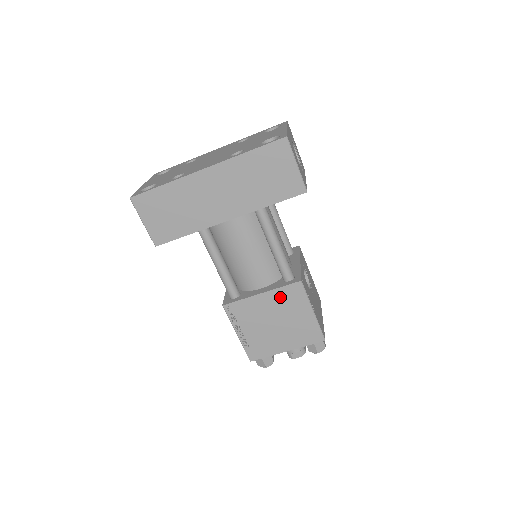
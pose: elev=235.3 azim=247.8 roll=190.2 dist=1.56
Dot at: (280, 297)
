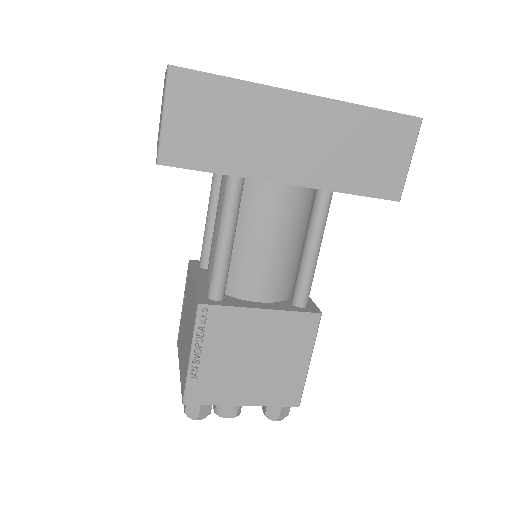
Dot at: (283, 324)
